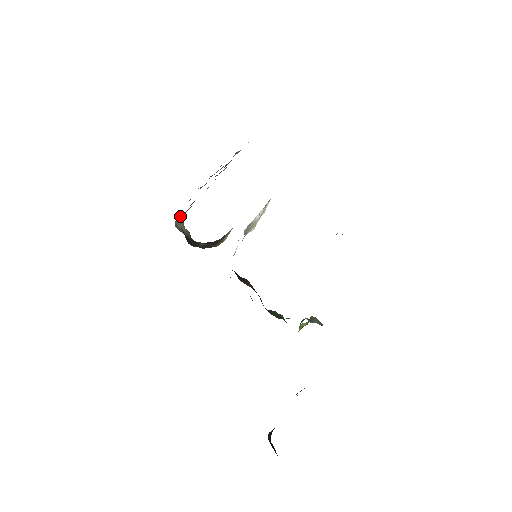
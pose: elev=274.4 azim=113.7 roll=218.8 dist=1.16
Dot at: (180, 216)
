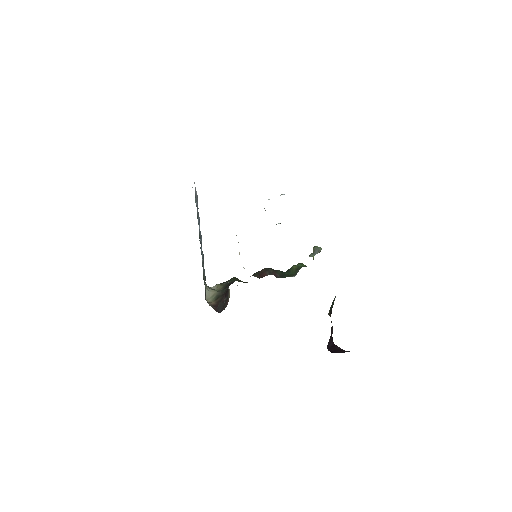
Dot at: (205, 295)
